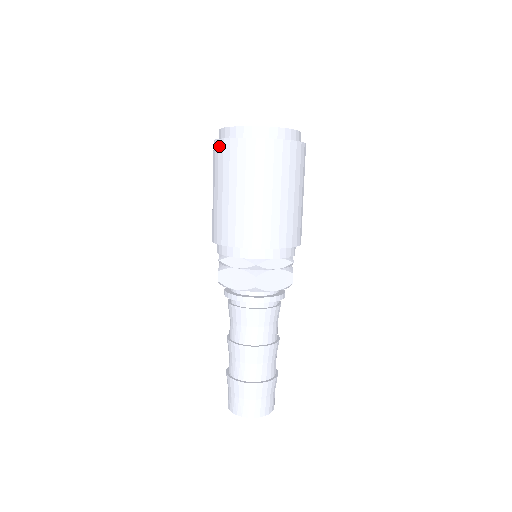
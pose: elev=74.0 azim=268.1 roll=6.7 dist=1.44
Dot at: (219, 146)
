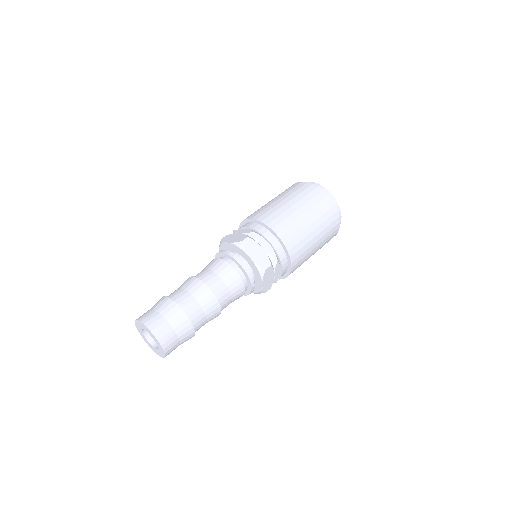
Dot at: occluded
